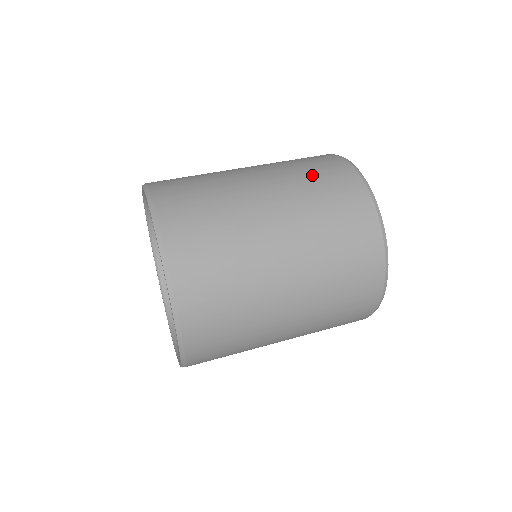
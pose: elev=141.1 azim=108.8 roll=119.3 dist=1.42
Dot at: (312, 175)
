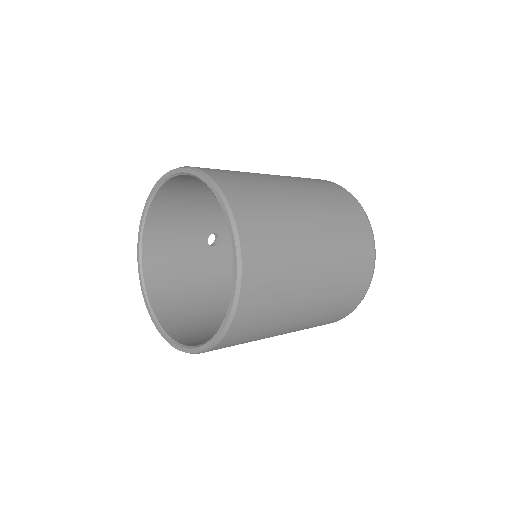
Dot at: occluded
